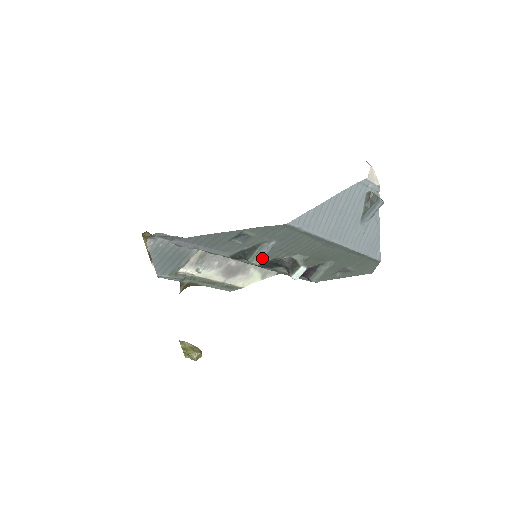
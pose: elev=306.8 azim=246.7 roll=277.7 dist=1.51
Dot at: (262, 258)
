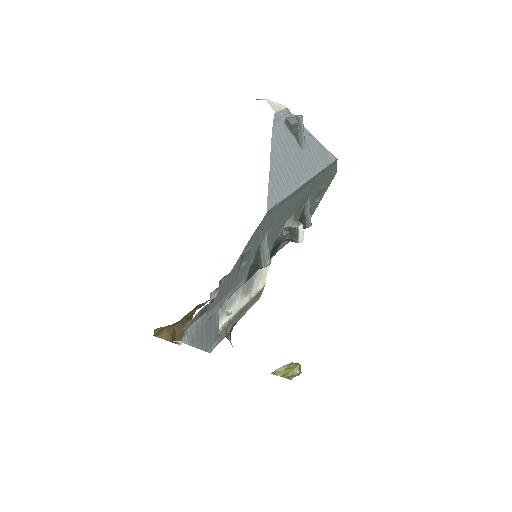
Dot at: (269, 254)
